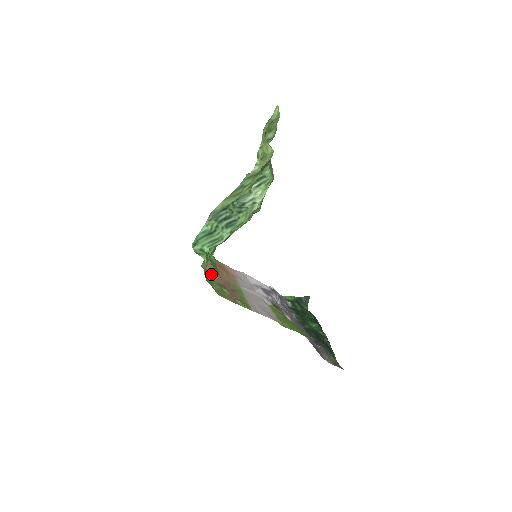
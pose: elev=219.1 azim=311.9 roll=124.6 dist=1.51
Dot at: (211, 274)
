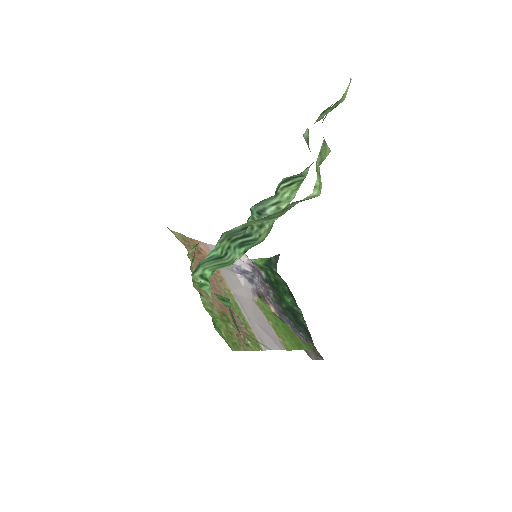
Dot at: (206, 295)
